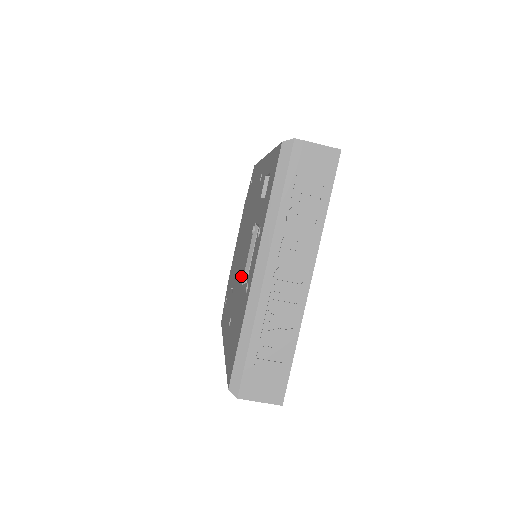
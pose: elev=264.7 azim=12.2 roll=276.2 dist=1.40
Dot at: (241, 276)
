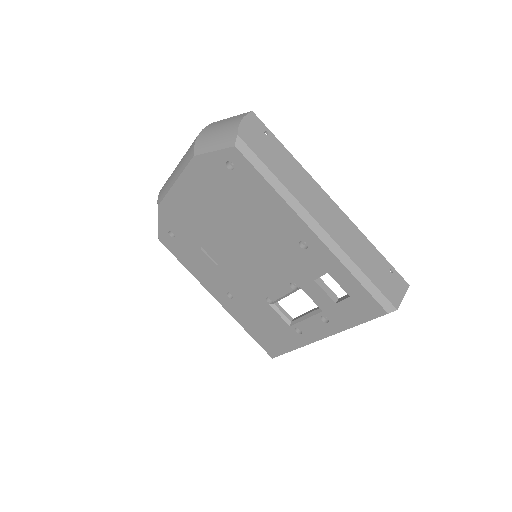
Dot at: (261, 292)
